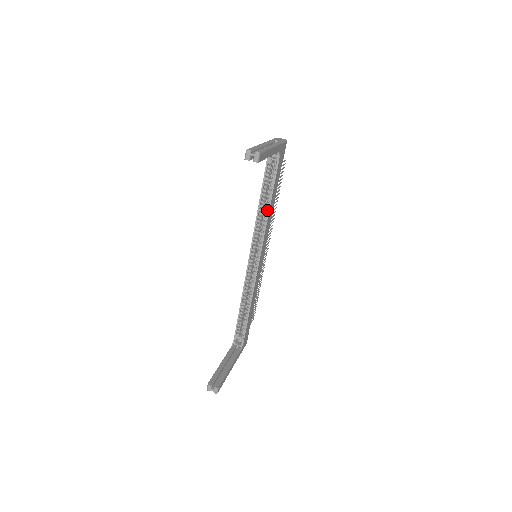
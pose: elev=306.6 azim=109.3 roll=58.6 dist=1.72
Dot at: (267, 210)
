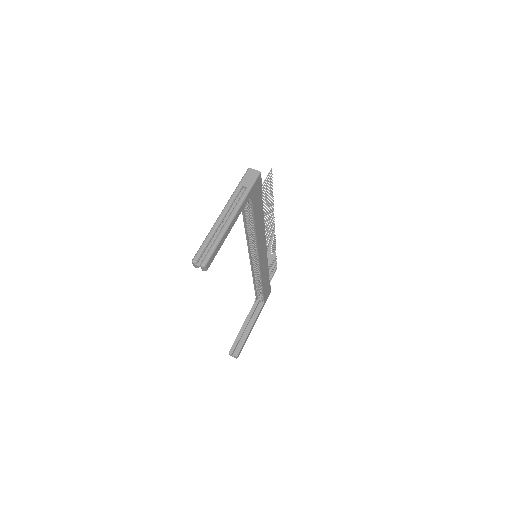
Dot at: (254, 231)
